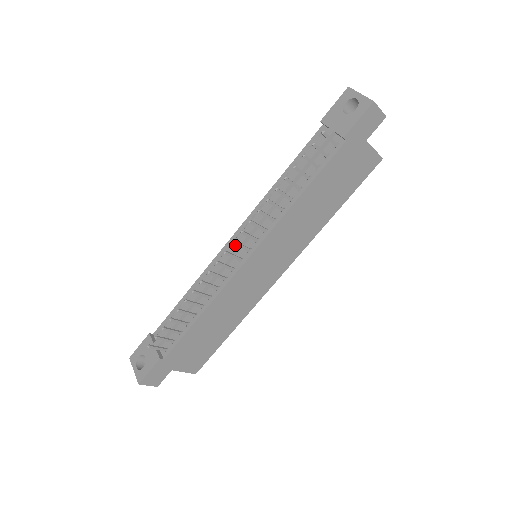
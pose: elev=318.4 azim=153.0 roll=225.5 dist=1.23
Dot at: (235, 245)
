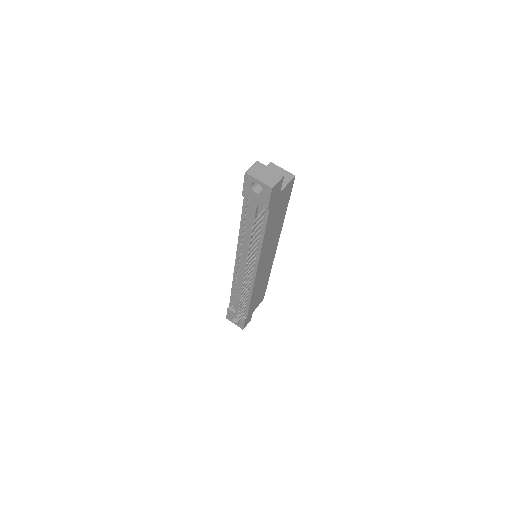
Dot at: (243, 268)
